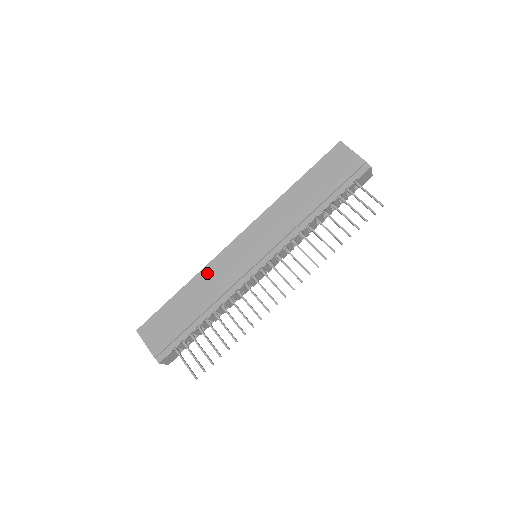
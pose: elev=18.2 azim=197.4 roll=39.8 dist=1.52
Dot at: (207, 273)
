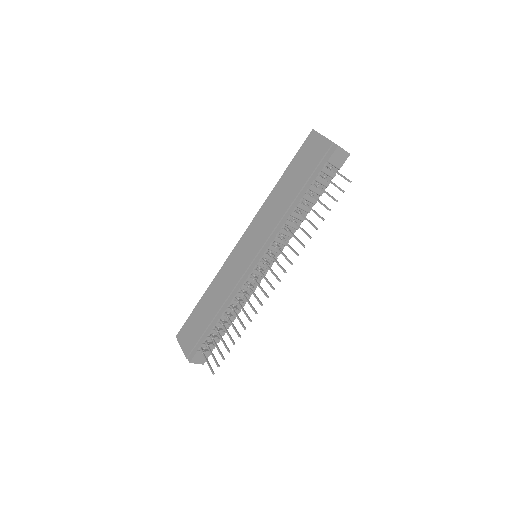
Dot at: (219, 279)
